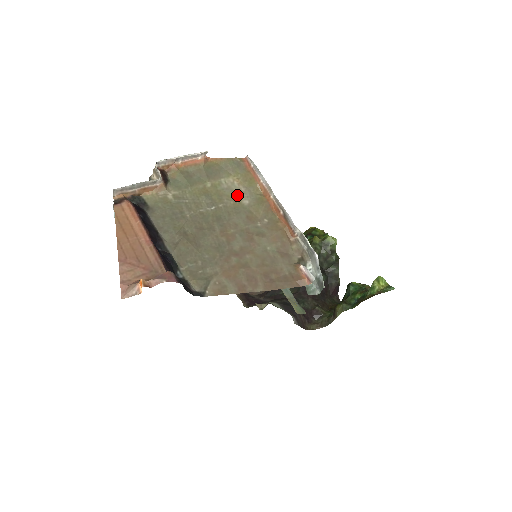
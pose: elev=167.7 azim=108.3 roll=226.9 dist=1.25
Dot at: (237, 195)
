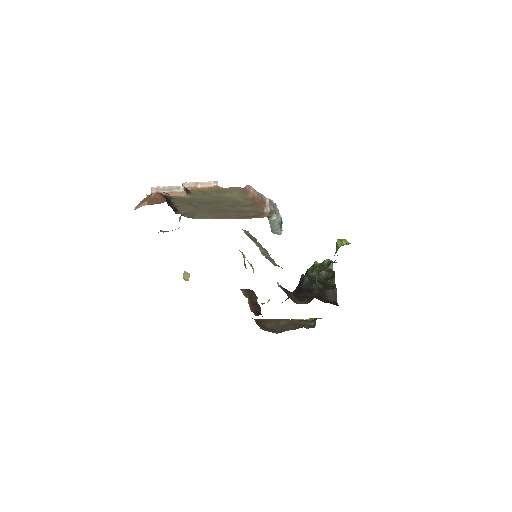
Dot at: (233, 198)
